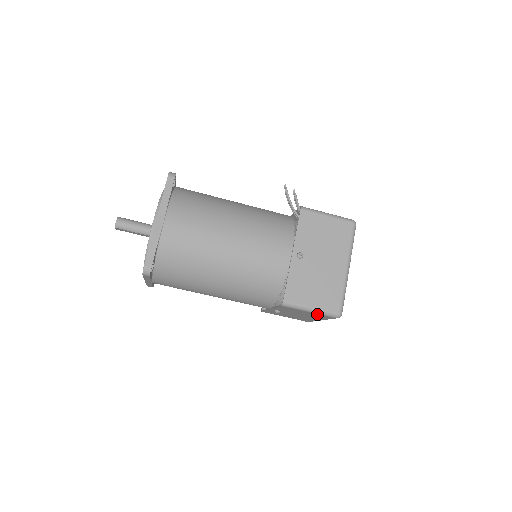
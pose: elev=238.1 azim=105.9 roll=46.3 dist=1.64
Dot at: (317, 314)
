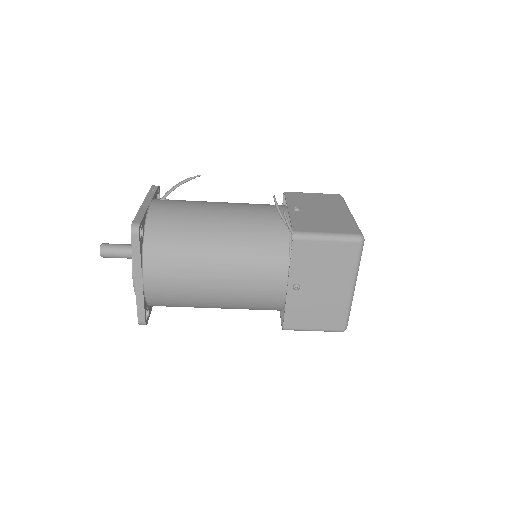
Dot at: occluded
